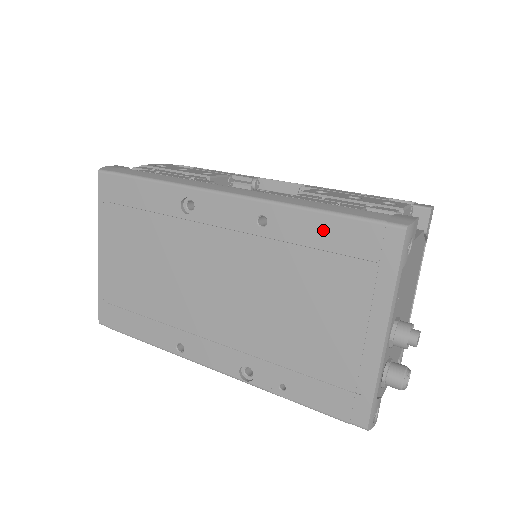
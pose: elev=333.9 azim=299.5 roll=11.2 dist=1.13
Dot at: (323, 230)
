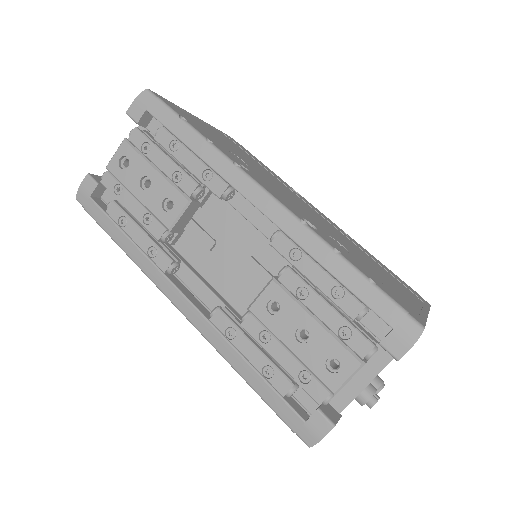
Dot at: occluded
